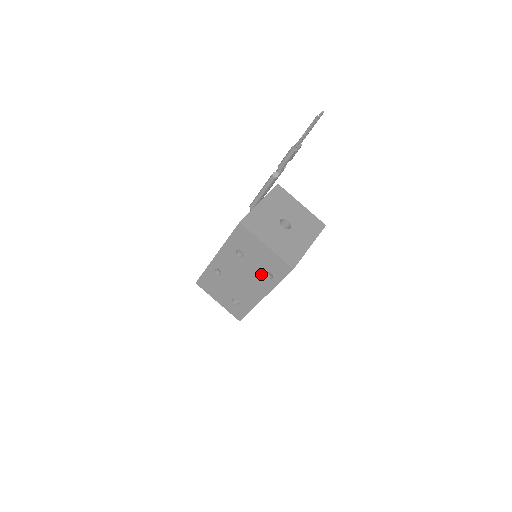
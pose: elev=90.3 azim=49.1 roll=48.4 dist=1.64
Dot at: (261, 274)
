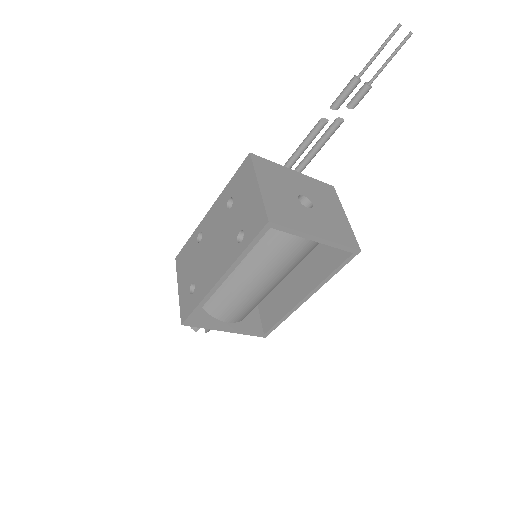
Dot at: (234, 235)
